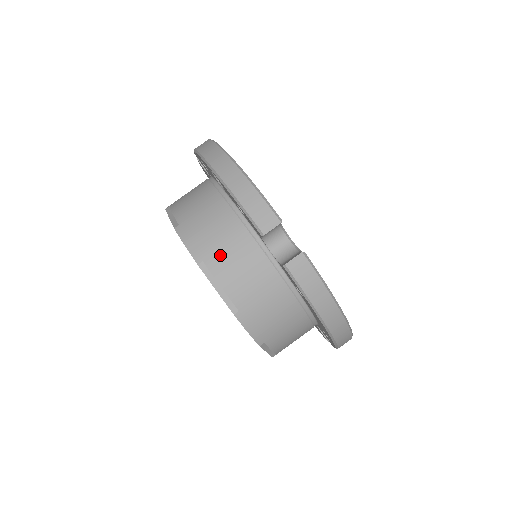
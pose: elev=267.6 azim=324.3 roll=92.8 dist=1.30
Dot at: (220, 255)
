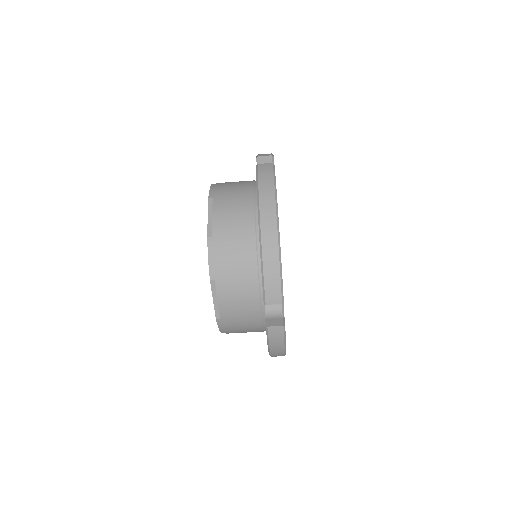
Dot at: (229, 283)
